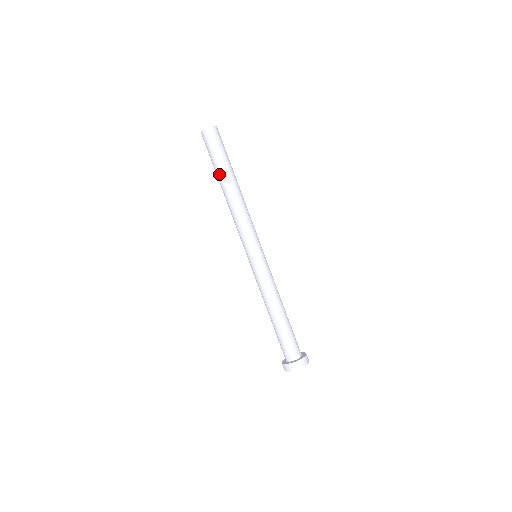
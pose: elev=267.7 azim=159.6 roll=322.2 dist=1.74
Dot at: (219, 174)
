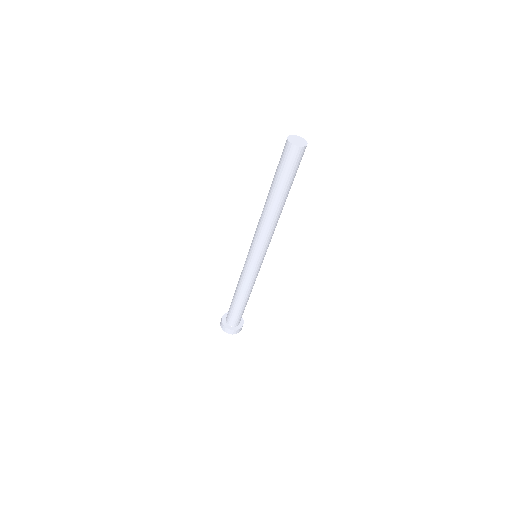
Dot at: (275, 189)
